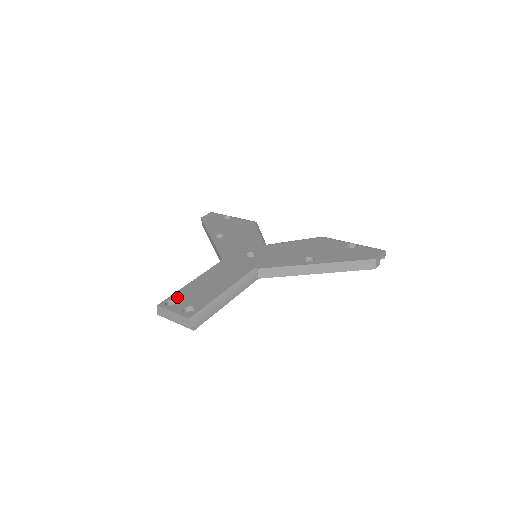
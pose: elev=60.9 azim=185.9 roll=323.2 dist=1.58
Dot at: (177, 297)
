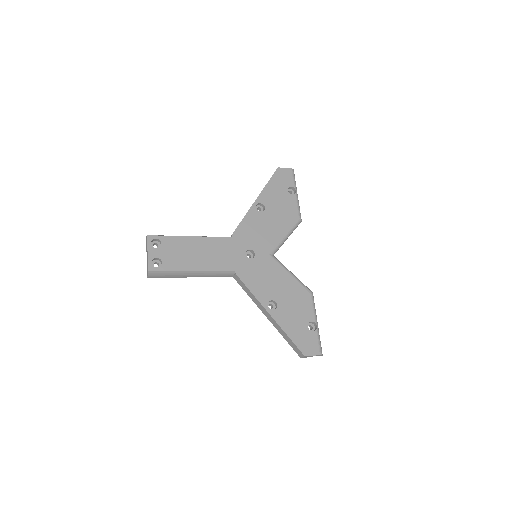
Dot at: (165, 242)
